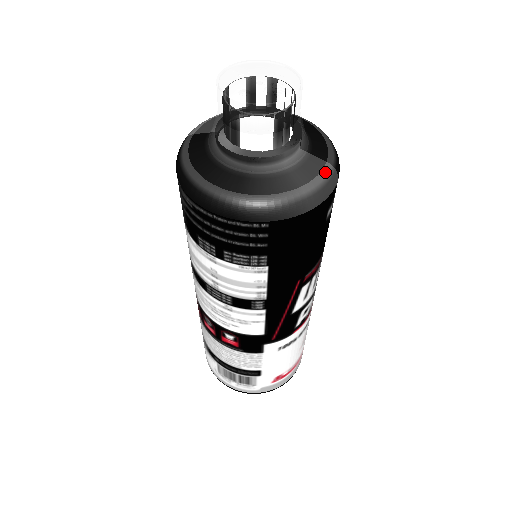
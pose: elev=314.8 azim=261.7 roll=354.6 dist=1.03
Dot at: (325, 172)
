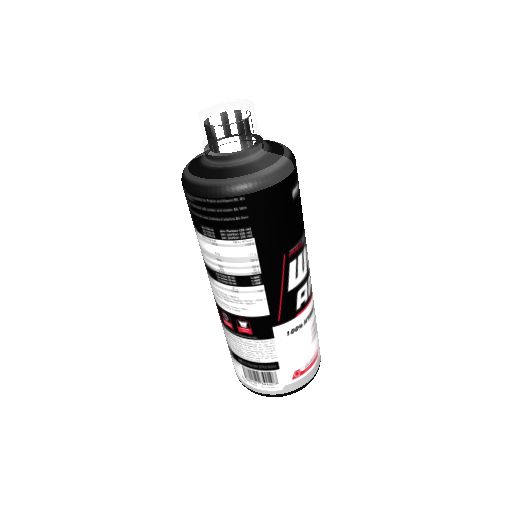
Dot at: (281, 161)
